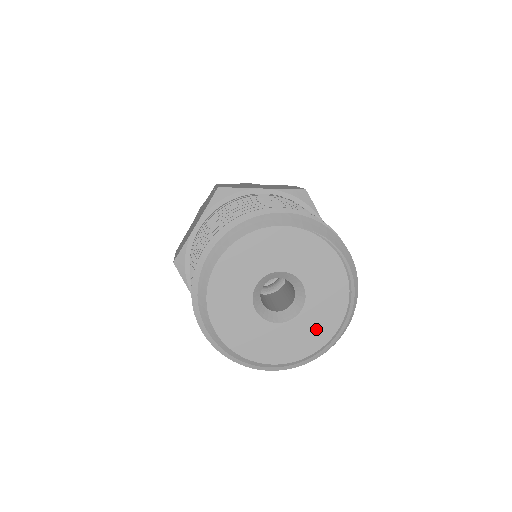
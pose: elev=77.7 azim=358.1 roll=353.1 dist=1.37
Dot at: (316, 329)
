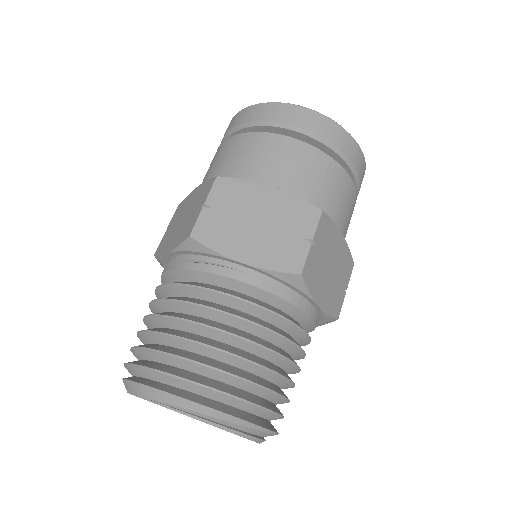
Dot at: occluded
